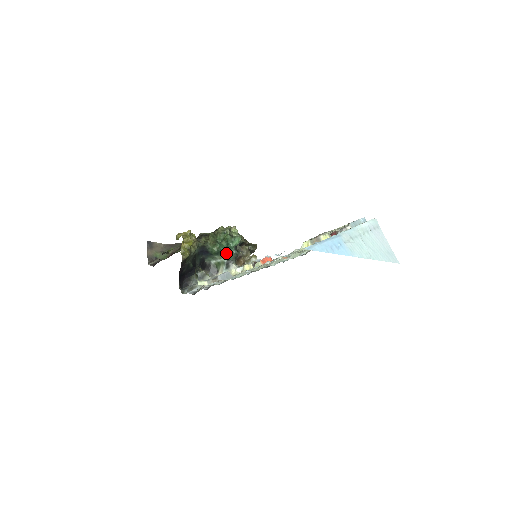
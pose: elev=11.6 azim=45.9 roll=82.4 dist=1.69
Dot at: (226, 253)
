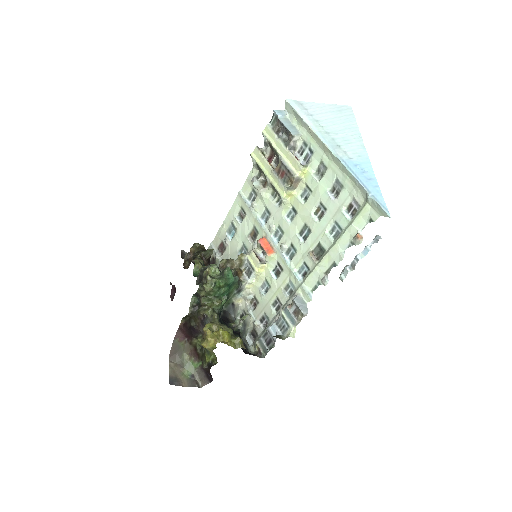
Dot at: (232, 290)
